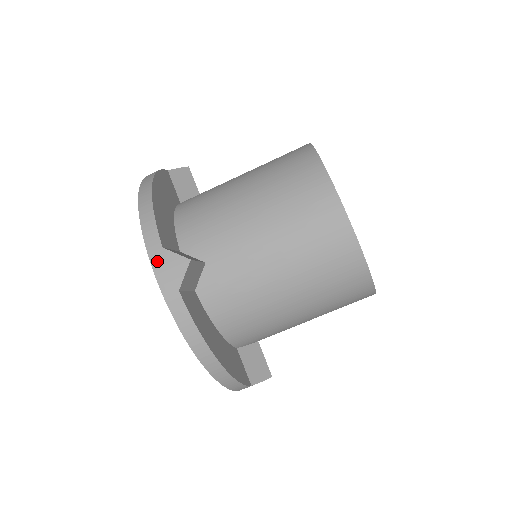
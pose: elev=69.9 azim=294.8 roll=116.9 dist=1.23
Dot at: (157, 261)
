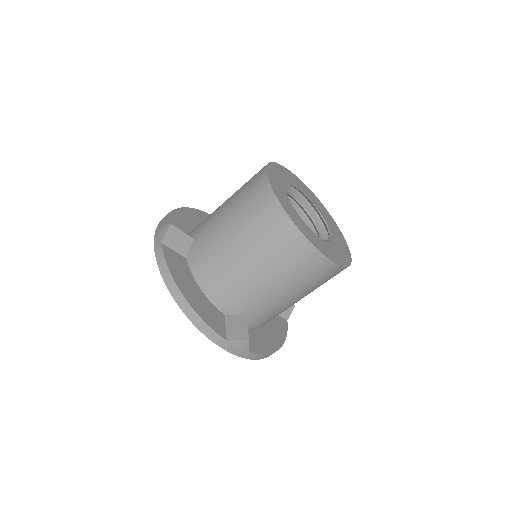
Dot at: (227, 347)
